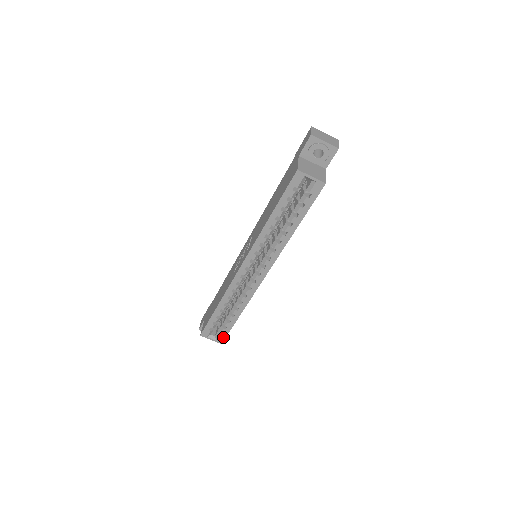
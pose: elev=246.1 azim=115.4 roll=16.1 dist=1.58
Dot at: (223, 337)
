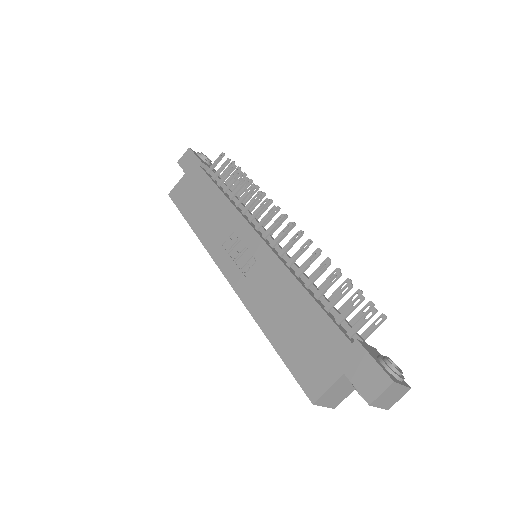
Dot at: occluded
